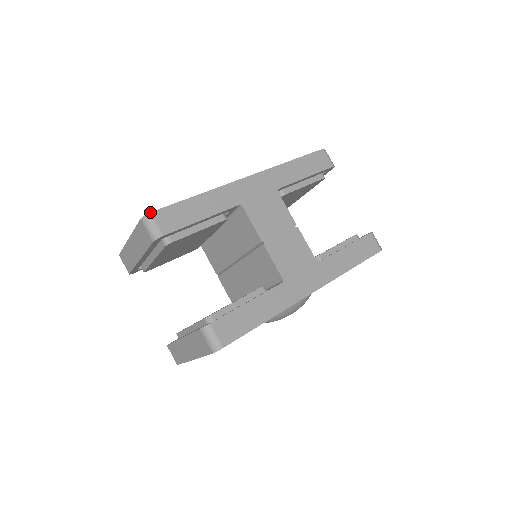
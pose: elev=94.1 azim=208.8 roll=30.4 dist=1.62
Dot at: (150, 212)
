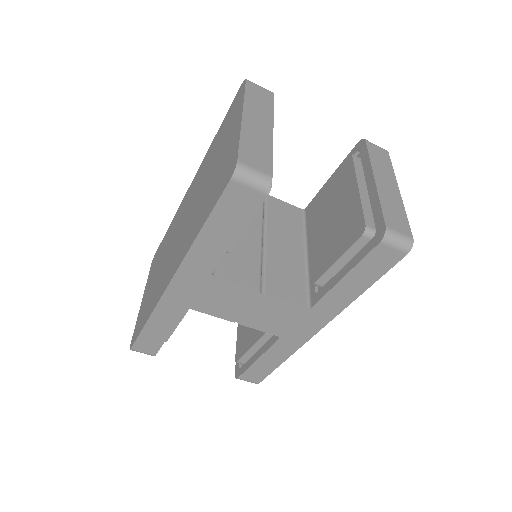
Dot at: (130, 349)
